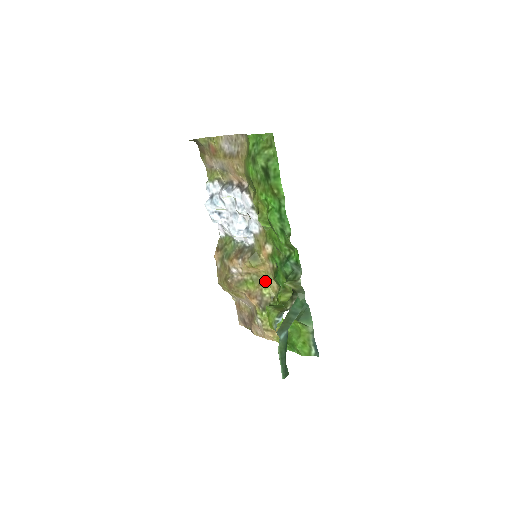
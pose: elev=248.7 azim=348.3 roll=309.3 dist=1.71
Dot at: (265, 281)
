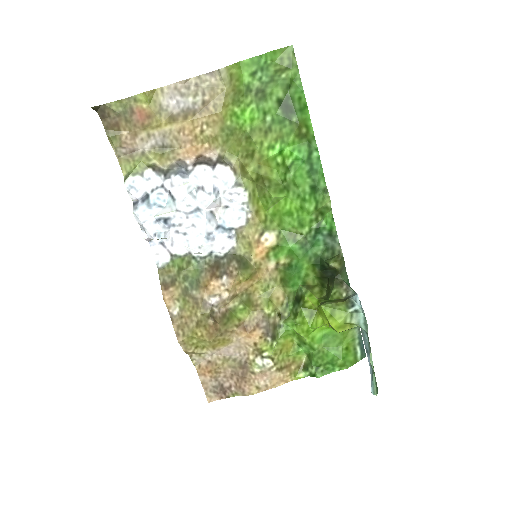
Dot at: (261, 297)
